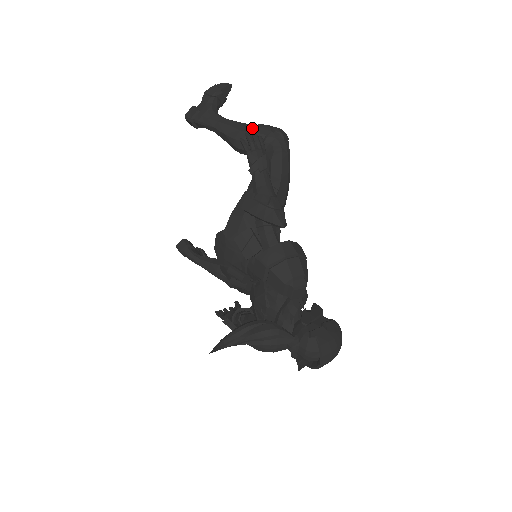
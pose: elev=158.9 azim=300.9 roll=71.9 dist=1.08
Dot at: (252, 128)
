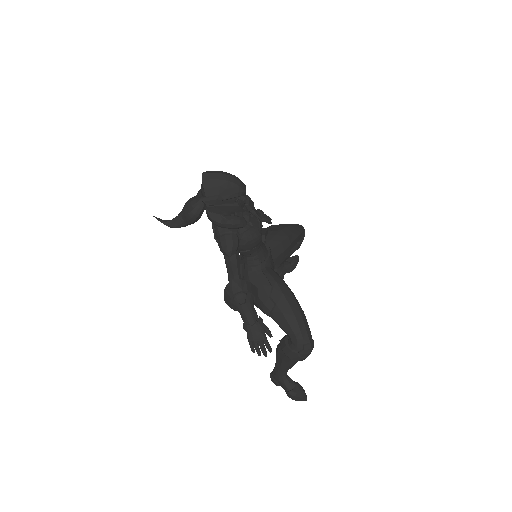
Dot at: occluded
